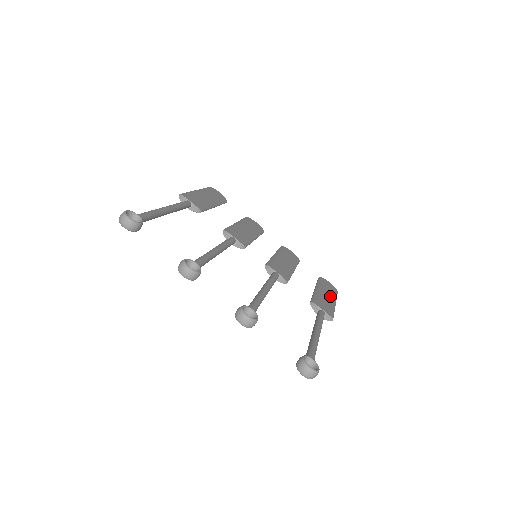
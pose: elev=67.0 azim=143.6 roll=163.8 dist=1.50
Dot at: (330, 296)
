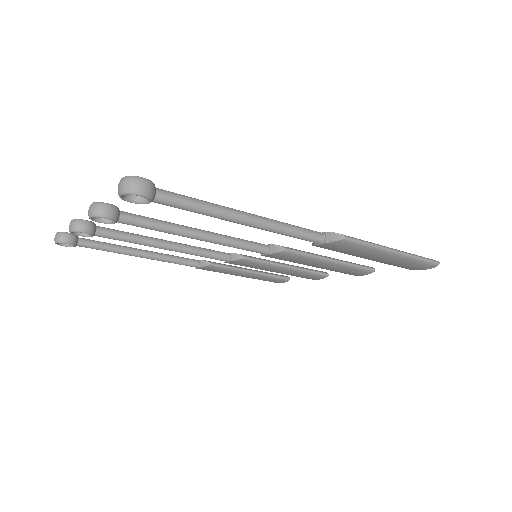
Dot at: occluded
